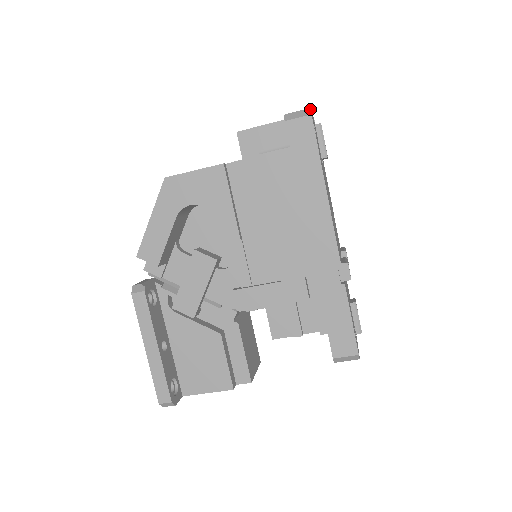
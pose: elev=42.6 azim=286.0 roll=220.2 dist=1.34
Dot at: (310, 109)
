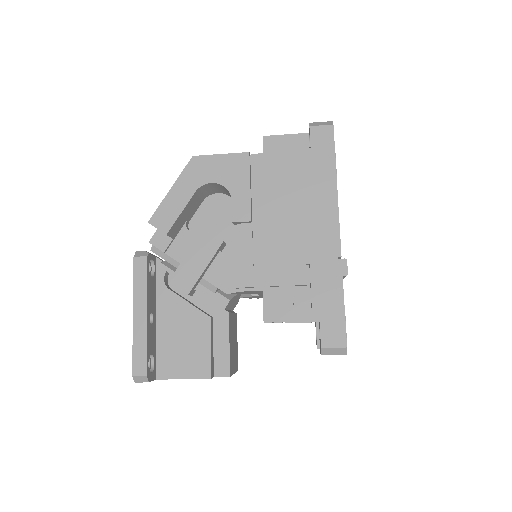
Dot at: (332, 121)
